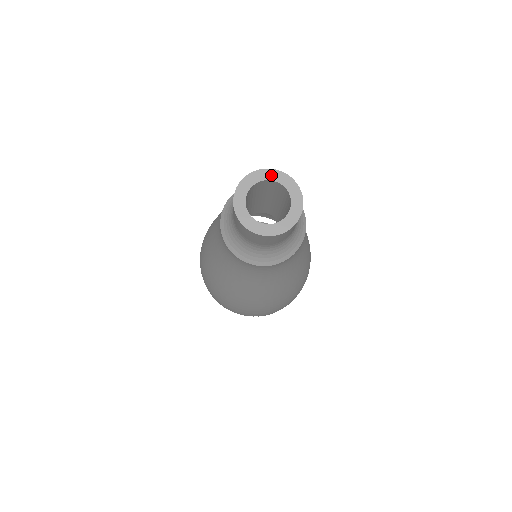
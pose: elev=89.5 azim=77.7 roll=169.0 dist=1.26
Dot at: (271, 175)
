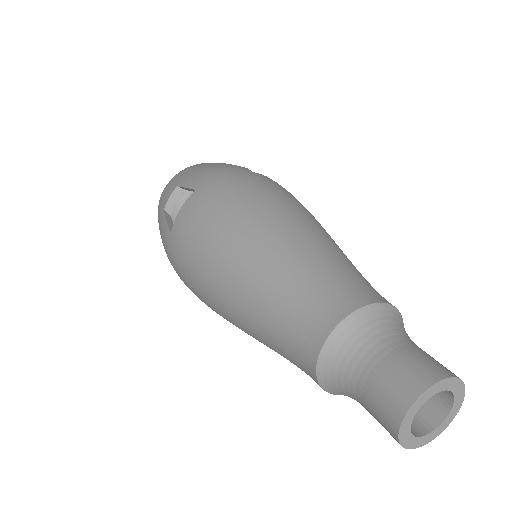
Dot at: (452, 385)
